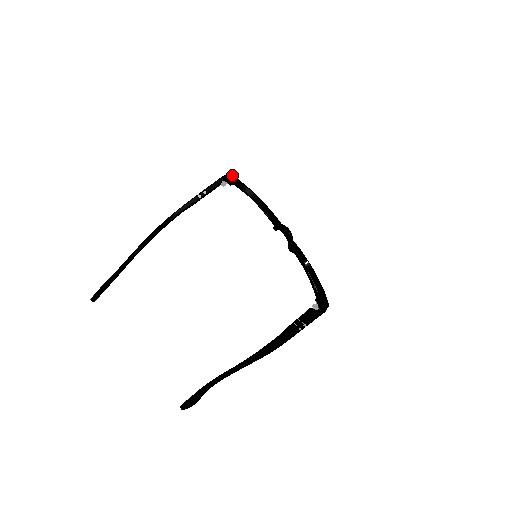
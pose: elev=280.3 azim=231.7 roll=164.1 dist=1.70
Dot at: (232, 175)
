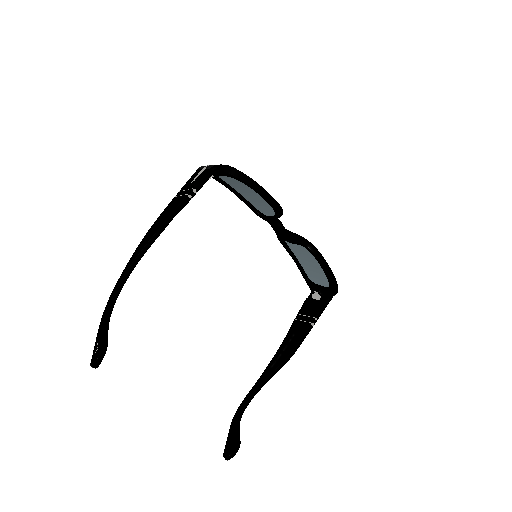
Dot at: (226, 165)
